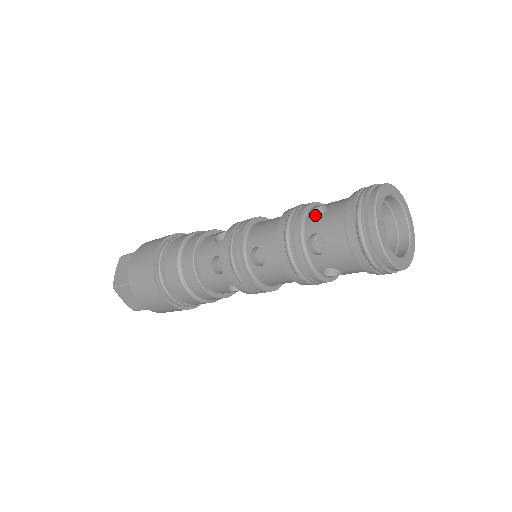
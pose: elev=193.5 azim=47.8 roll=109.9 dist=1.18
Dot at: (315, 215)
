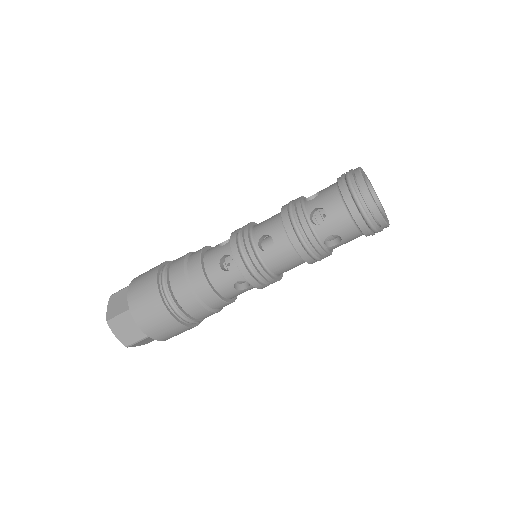
Dot at: occluded
